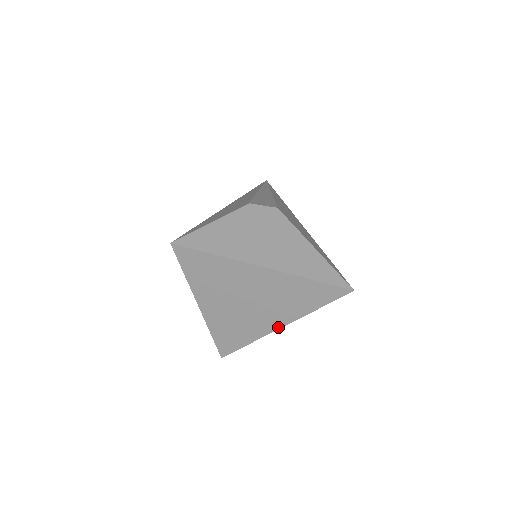
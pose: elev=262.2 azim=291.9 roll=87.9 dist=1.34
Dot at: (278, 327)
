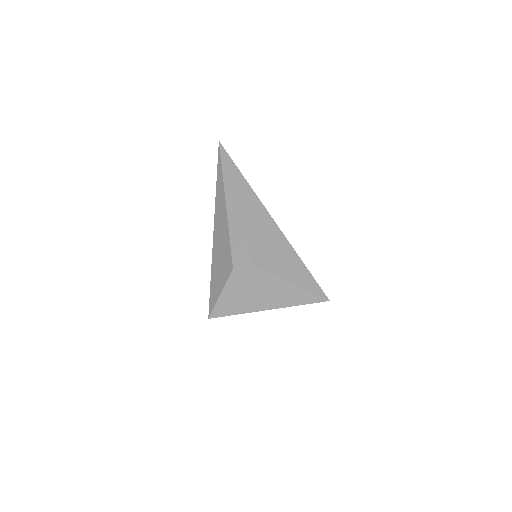
Dot at: occluded
